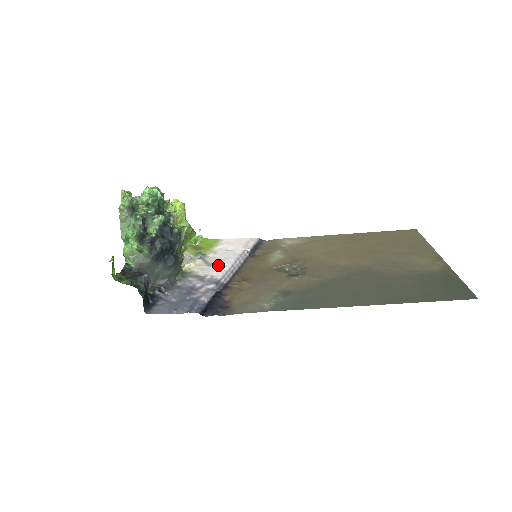
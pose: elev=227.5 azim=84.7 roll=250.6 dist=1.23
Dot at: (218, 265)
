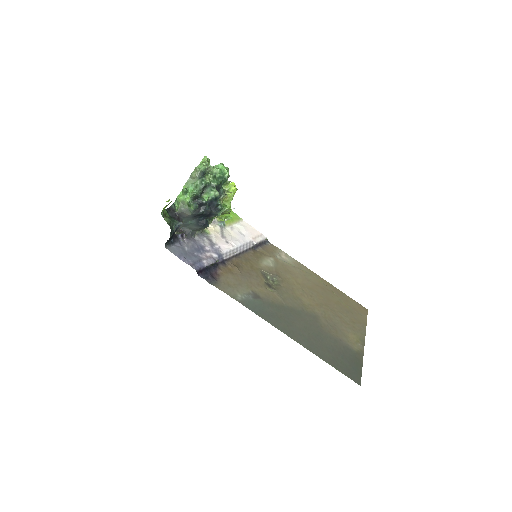
Dot at: (228, 241)
